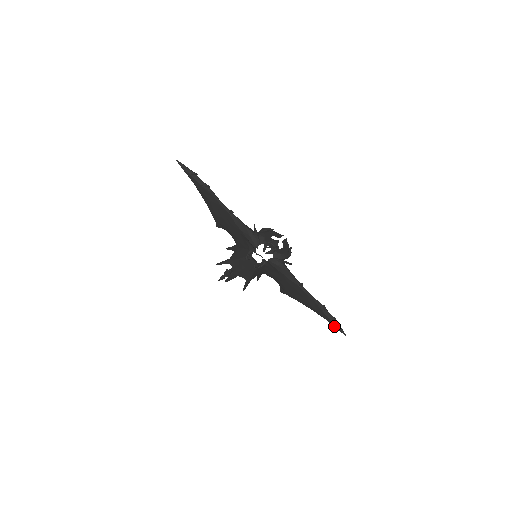
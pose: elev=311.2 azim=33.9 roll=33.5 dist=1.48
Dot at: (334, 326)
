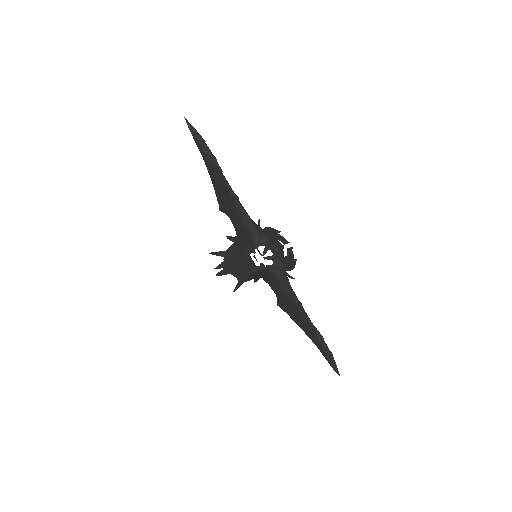
Dot at: (329, 362)
